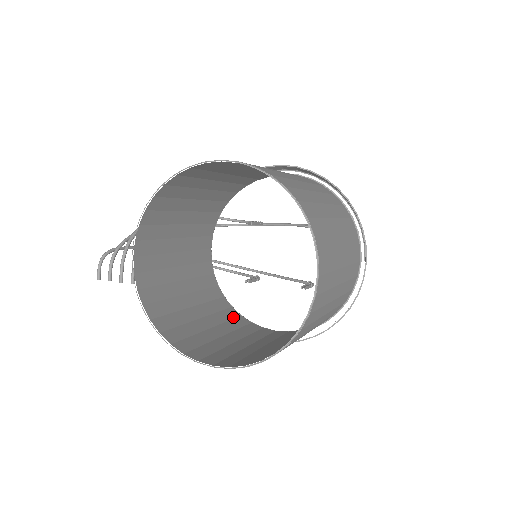
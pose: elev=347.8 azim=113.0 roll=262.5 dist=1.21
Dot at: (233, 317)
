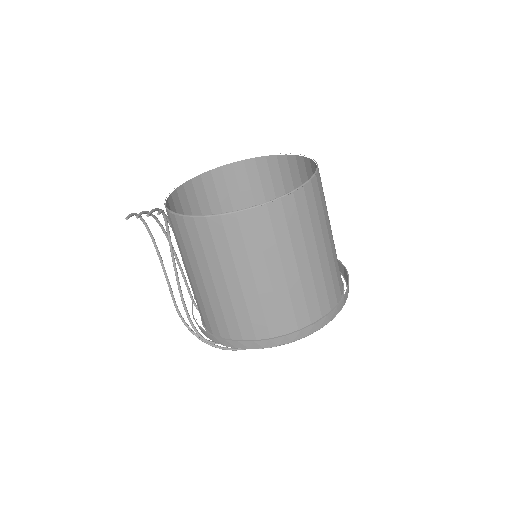
Dot at: (217, 324)
